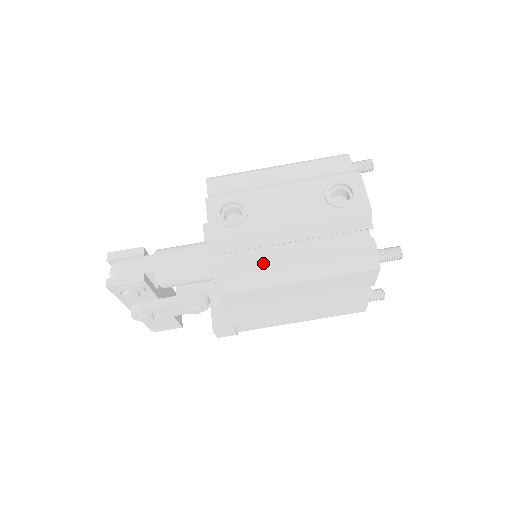
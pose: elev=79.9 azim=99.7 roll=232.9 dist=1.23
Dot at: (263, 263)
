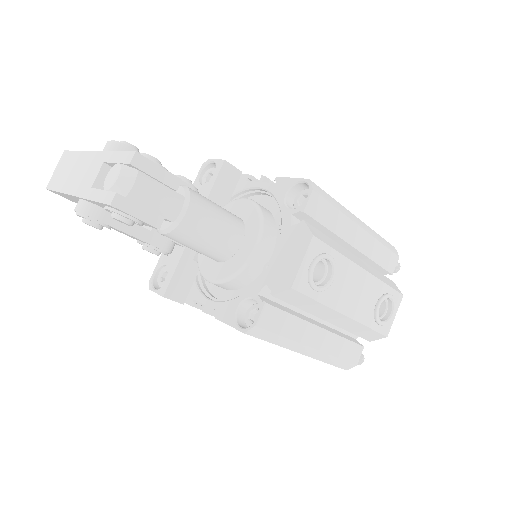
Dot at: (297, 327)
